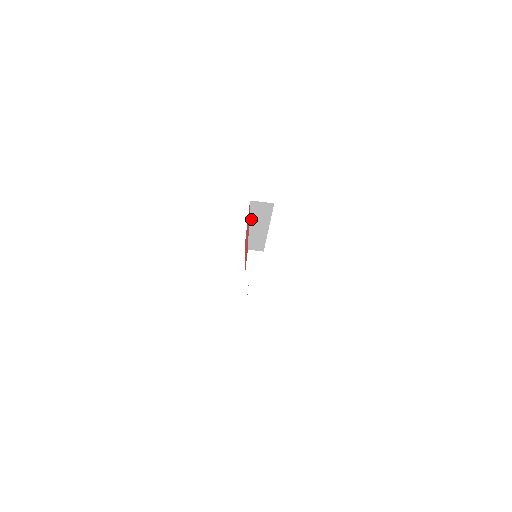
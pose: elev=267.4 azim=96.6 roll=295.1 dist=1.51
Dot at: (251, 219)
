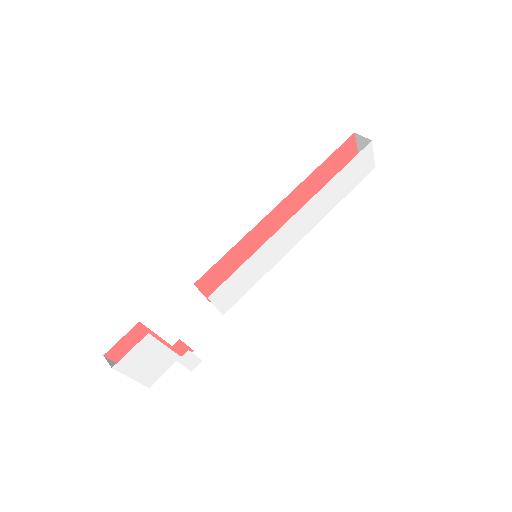
Dot at: occluded
